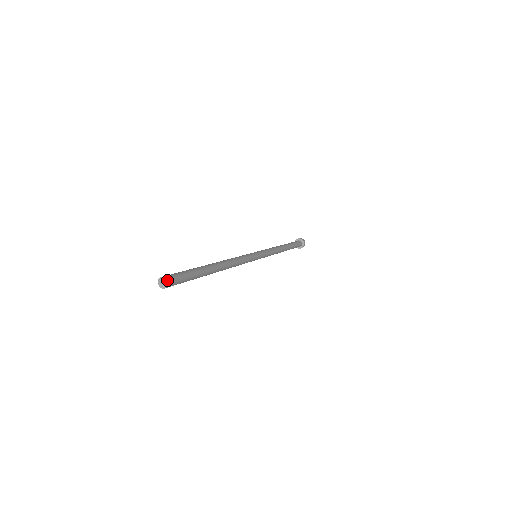
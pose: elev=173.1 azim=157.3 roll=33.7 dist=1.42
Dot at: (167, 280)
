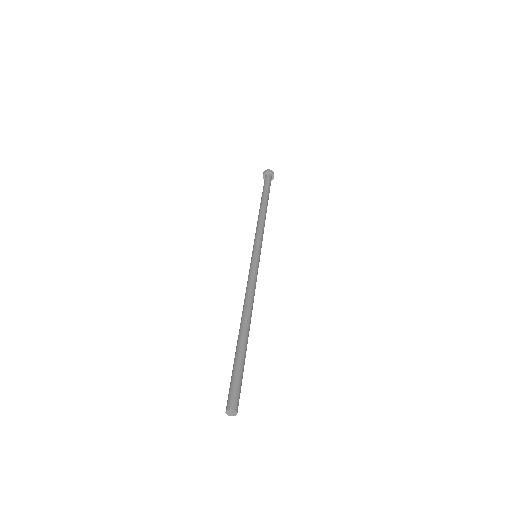
Dot at: (232, 410)
